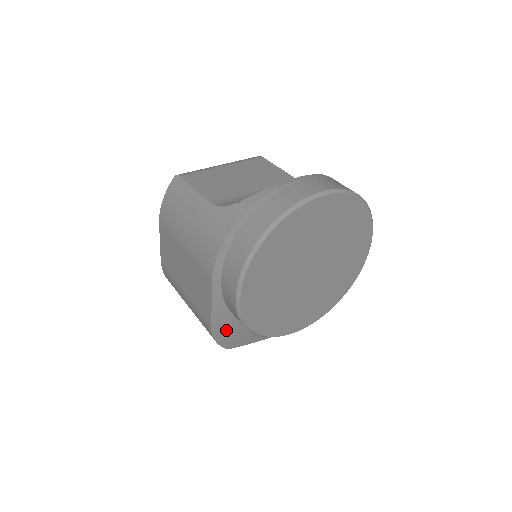
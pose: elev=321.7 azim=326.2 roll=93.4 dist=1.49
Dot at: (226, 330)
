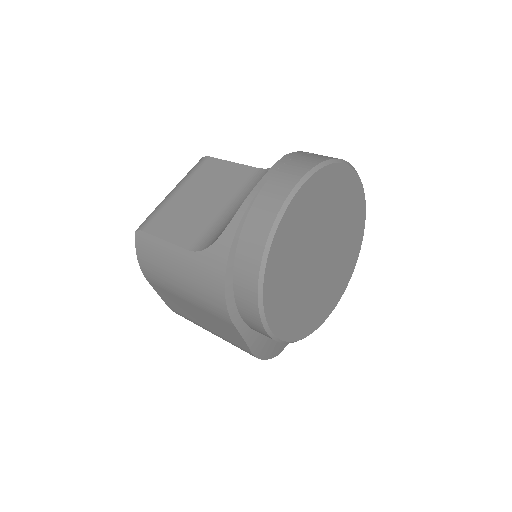
Dot at: (268, 346)
